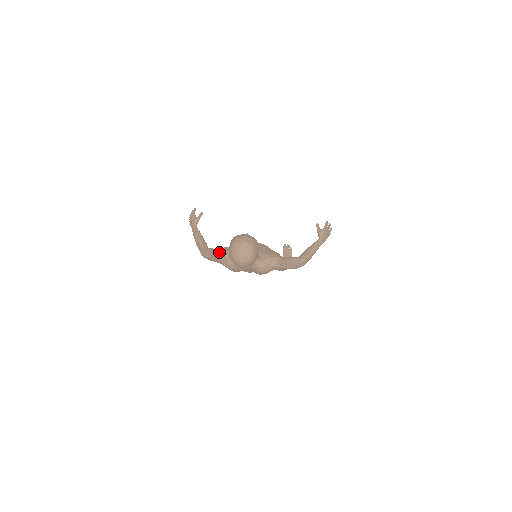
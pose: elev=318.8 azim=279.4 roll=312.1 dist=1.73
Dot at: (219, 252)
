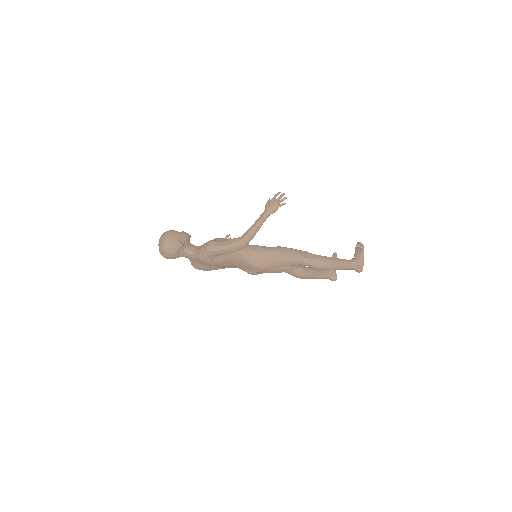
Dot at: occluded
